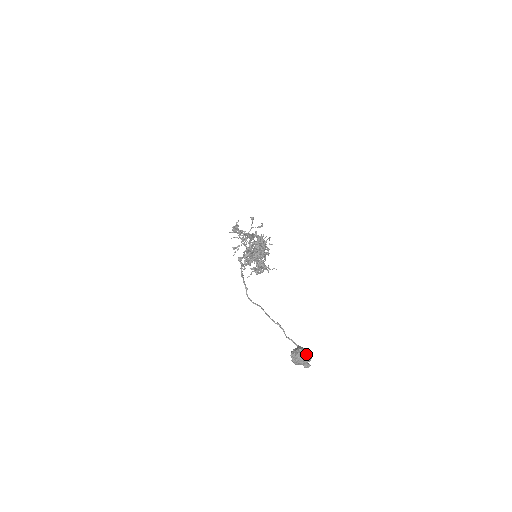
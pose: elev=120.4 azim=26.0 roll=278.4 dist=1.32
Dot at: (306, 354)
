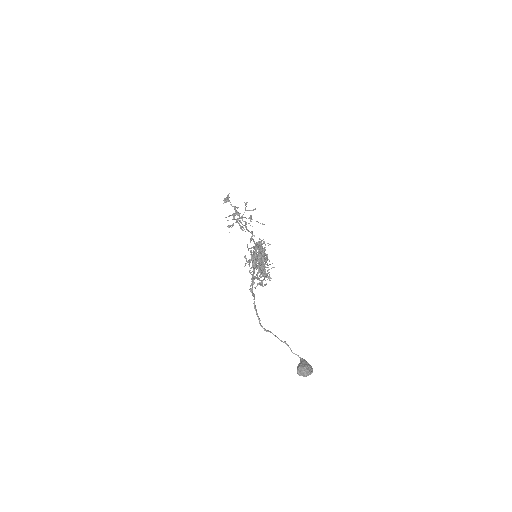
Dot at: (309, 370)
